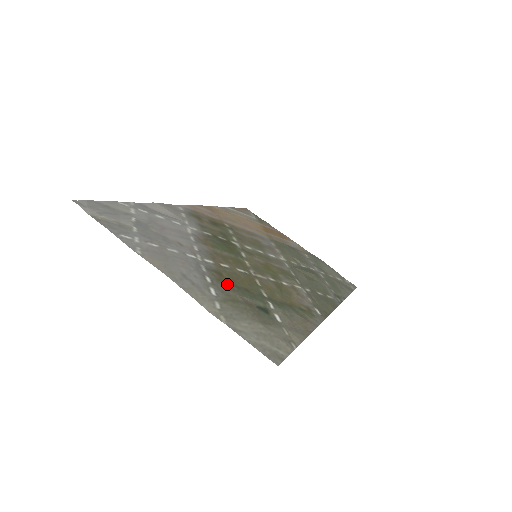
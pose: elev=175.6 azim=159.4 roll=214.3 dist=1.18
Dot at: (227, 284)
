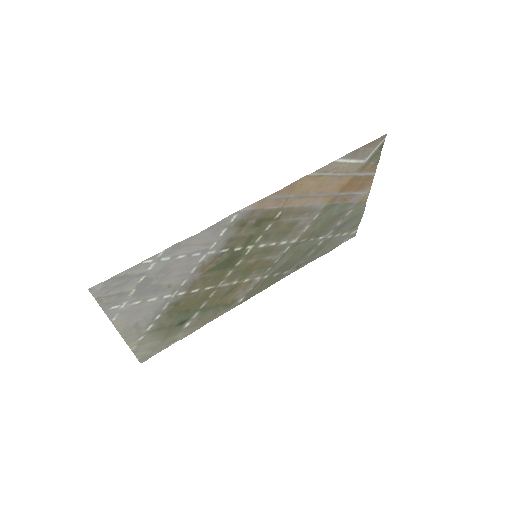
Dot at: (172, 314)
